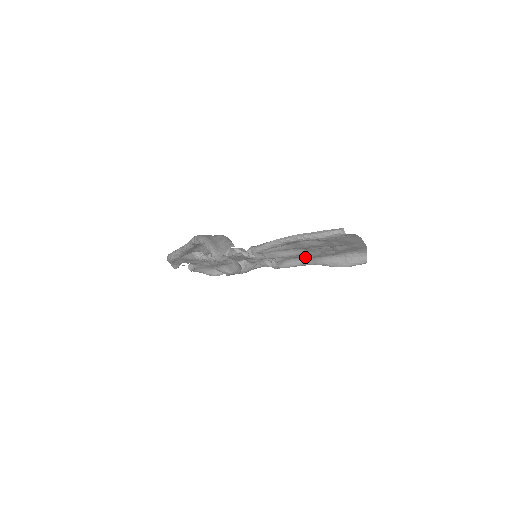
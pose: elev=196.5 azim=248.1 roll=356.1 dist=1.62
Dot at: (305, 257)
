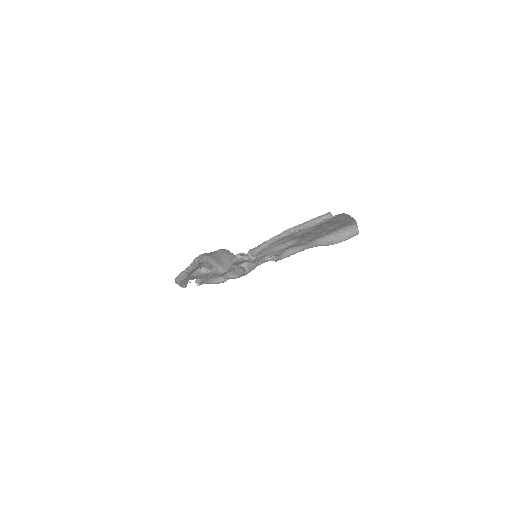
Dot at: (301, 244)
